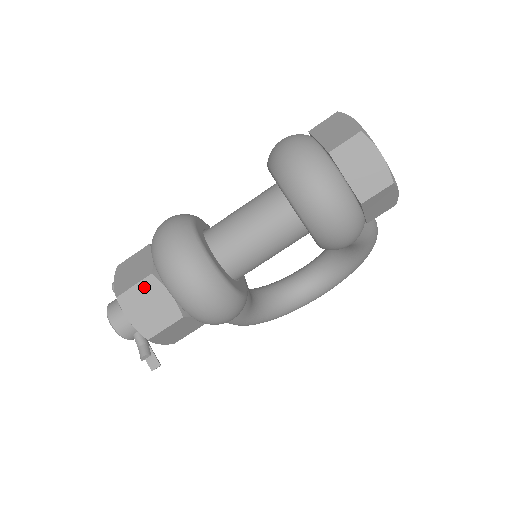
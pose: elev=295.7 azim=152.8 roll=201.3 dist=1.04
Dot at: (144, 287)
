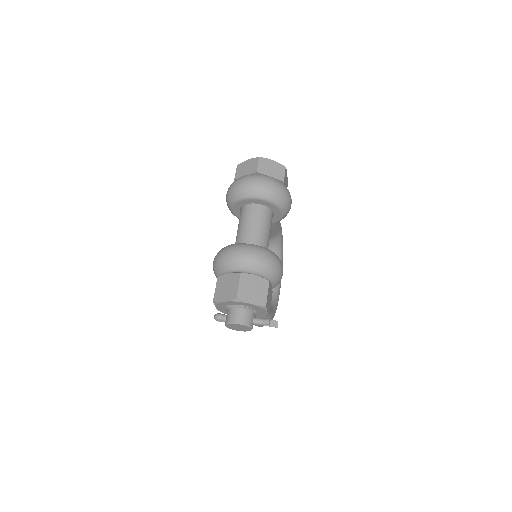
Dot at: (243, 282)
